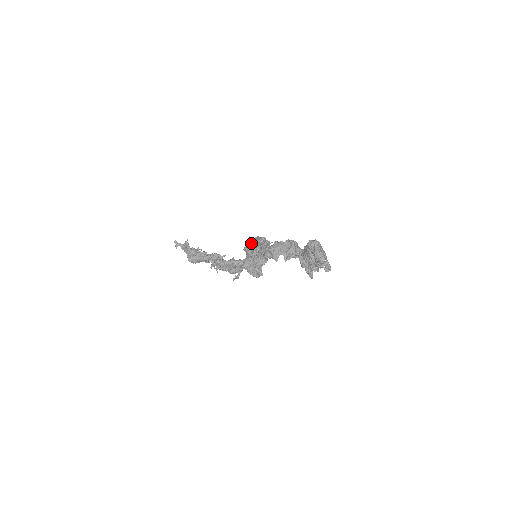
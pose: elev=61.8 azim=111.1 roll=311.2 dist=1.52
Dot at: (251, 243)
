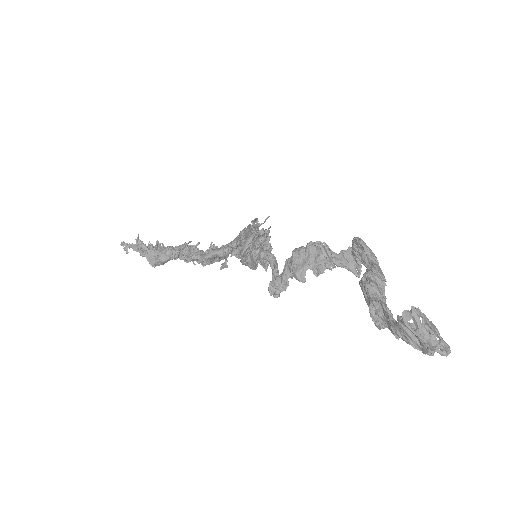
Dot at: (250, 253)
